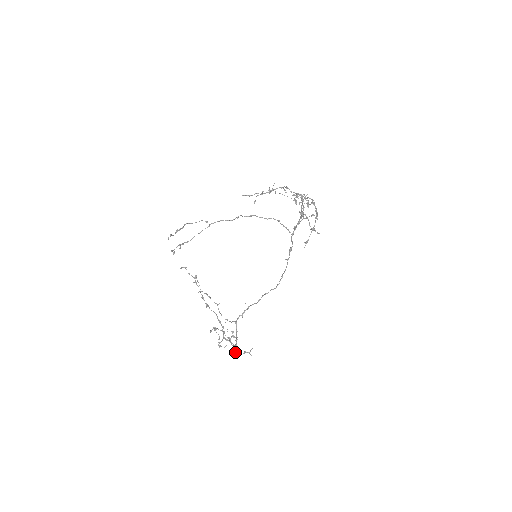
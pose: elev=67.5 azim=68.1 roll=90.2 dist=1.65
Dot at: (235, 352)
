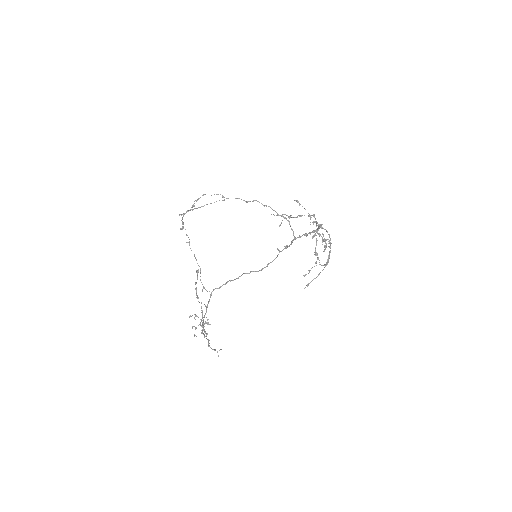
Dot at: (204, 337)
